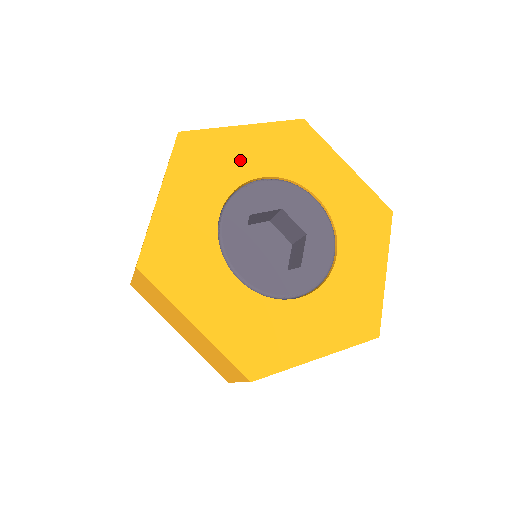
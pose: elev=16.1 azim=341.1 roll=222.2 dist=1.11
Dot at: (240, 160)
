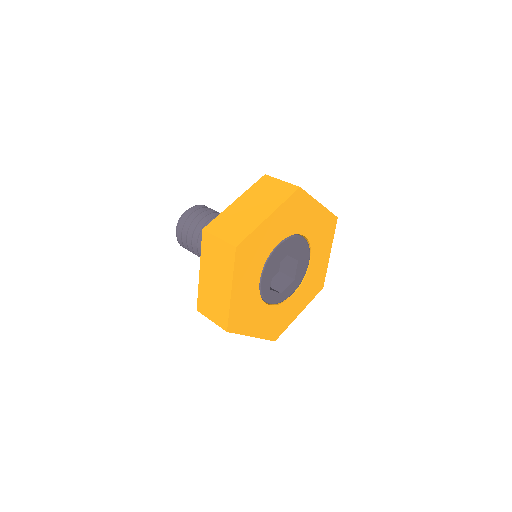
Dot at: (268, 241)
